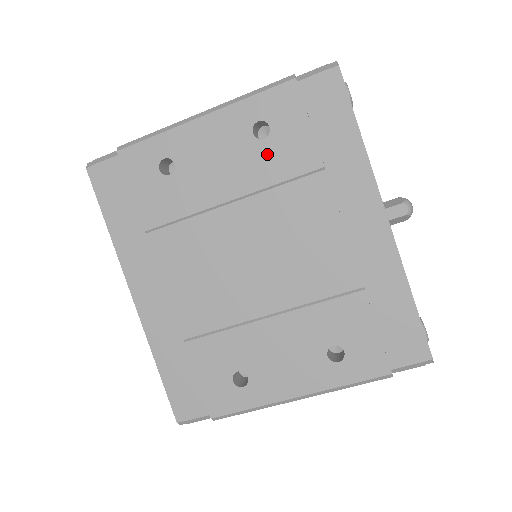
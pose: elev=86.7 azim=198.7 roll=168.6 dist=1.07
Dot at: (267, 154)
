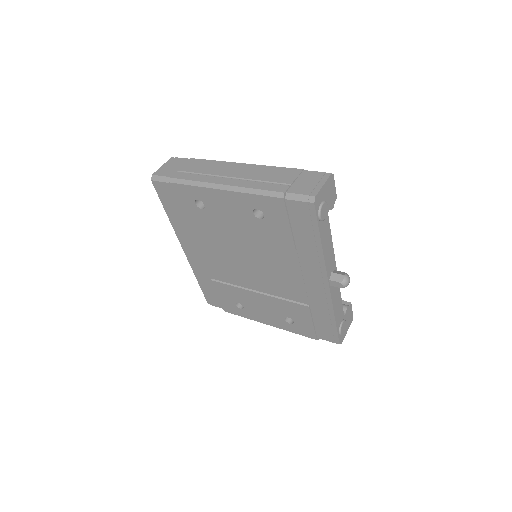
Dot at: (261, 227)
